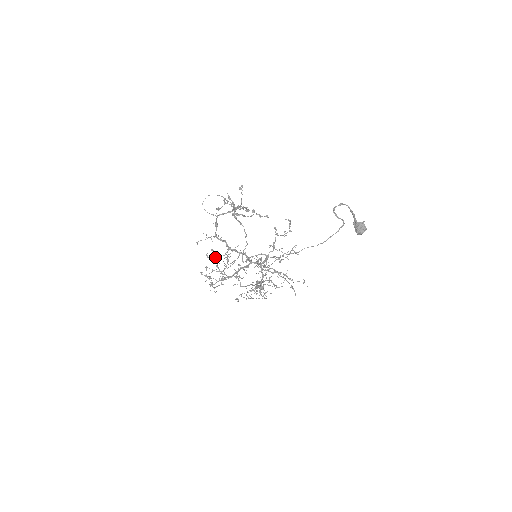
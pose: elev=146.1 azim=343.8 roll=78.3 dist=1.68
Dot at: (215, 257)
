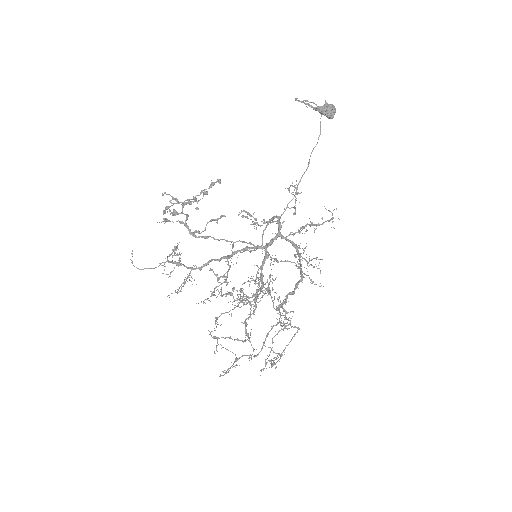
Dot at: (222, 276)
